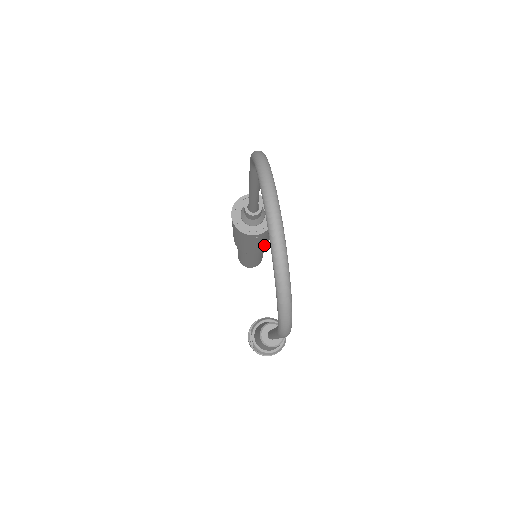
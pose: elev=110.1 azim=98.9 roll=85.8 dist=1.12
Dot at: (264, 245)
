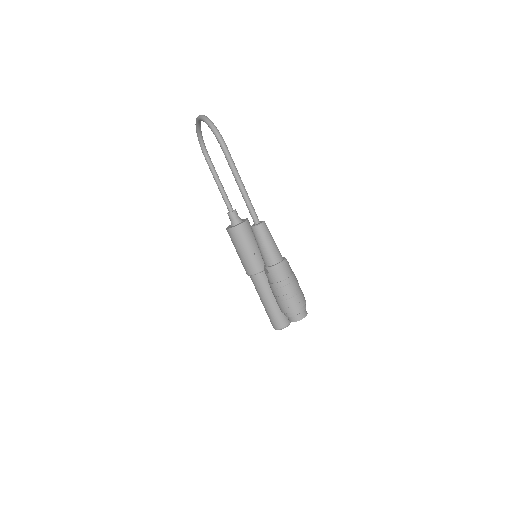
Dot at: (261, 257)
